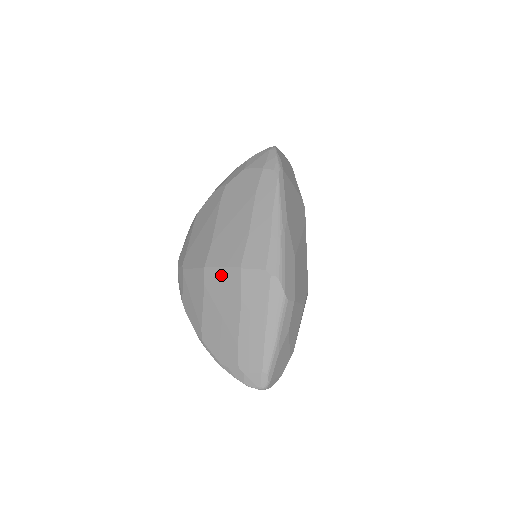
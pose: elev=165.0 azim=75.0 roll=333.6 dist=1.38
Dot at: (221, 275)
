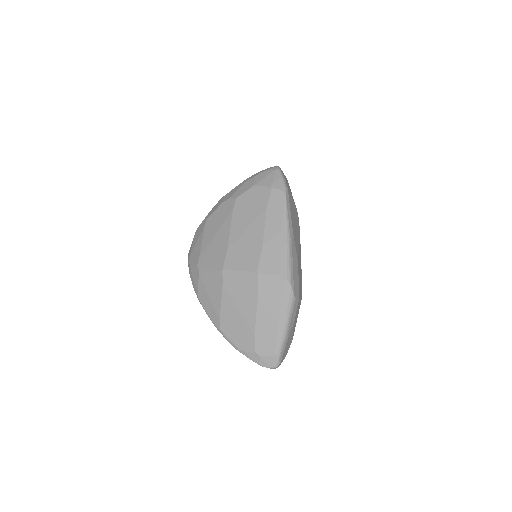
Dot at: (239, 277)
